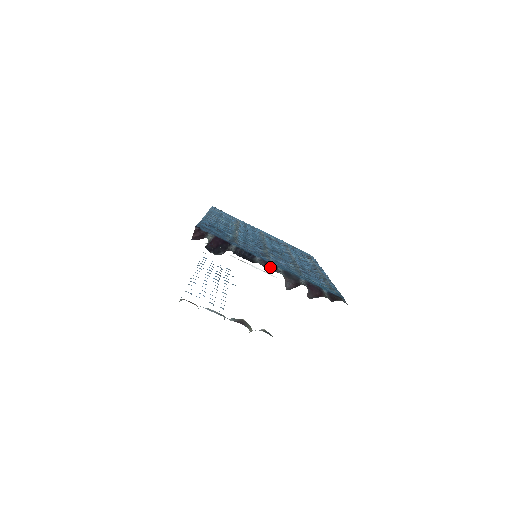
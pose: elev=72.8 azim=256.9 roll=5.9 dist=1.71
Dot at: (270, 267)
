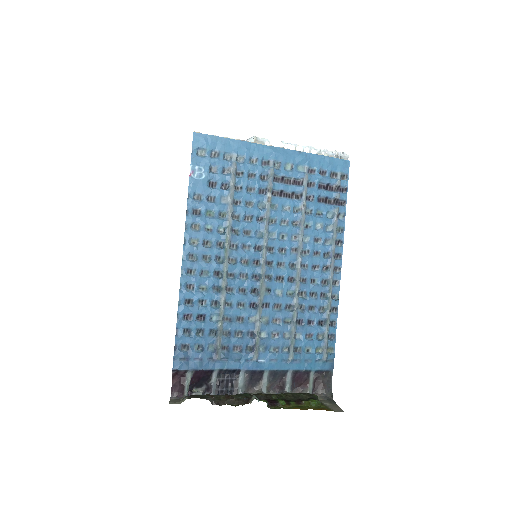
Dot at: (255, 379)
